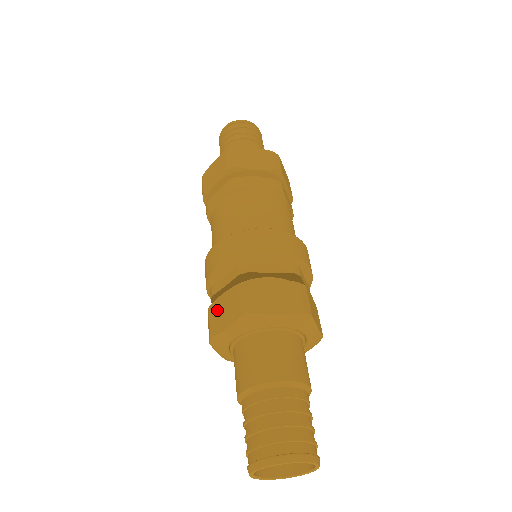
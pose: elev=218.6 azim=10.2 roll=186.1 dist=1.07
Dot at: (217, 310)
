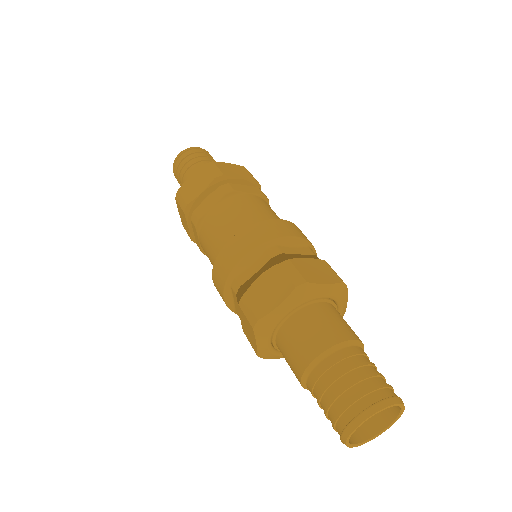
Dot at: (246, 332)
